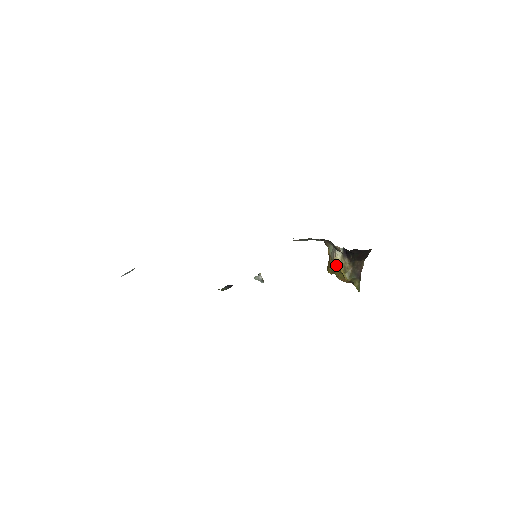
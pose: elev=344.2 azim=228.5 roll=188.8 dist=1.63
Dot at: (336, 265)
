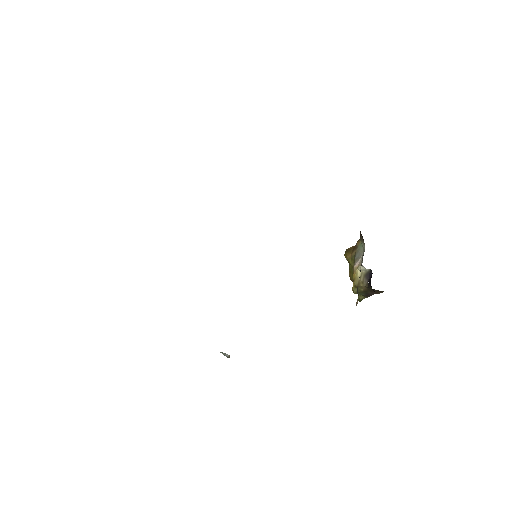
Dot at: (353, 270)
